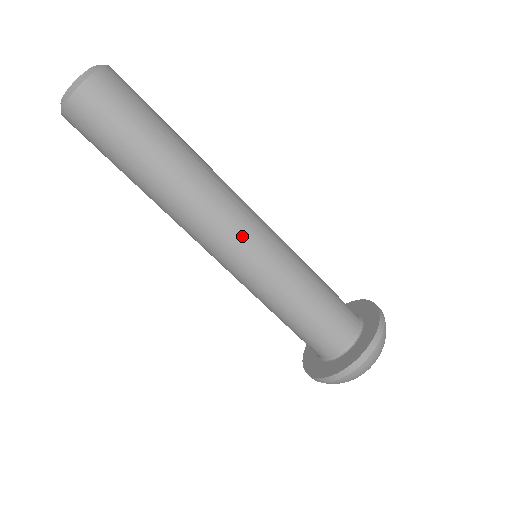
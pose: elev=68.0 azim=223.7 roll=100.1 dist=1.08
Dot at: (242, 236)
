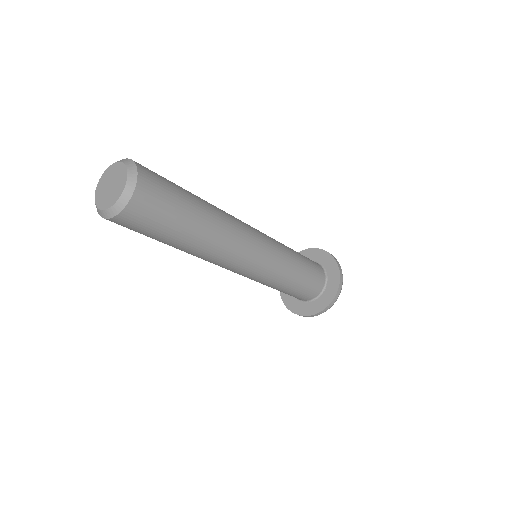
Dot at: (239, 272)
